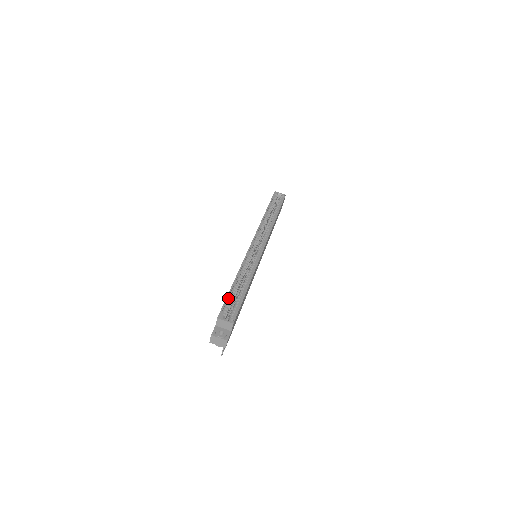
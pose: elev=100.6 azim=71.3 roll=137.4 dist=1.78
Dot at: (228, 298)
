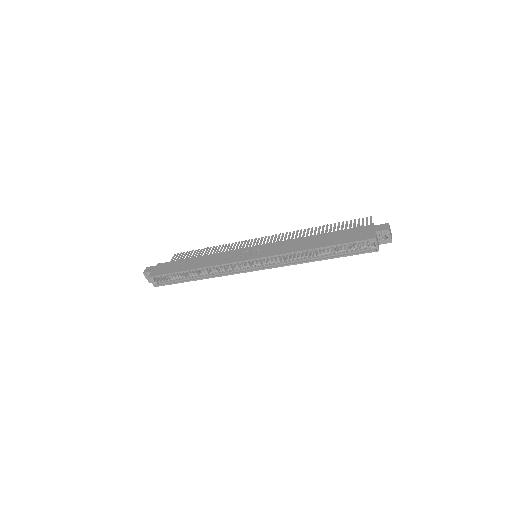
Dot at: (171, 273)
